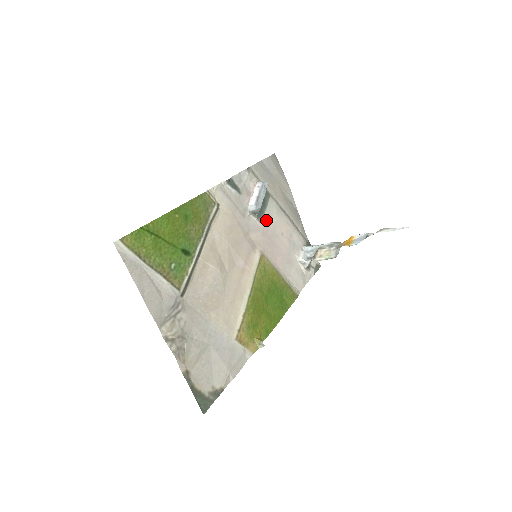
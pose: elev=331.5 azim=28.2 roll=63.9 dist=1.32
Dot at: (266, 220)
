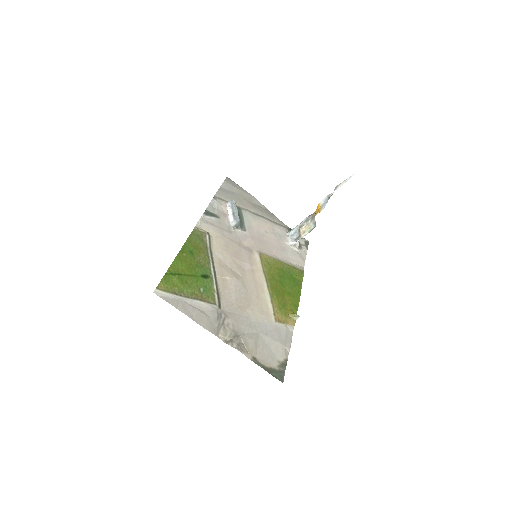
Dot at: (248, 227)
